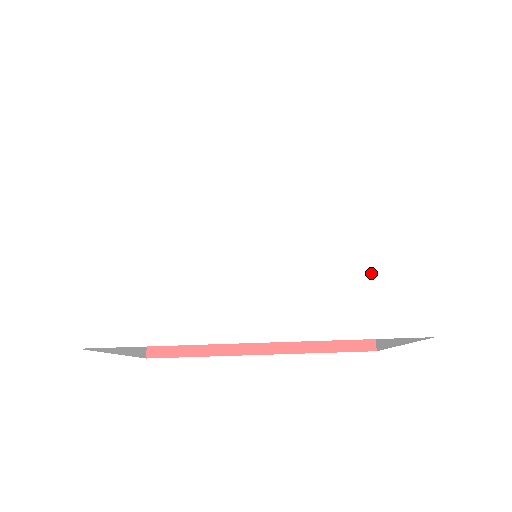
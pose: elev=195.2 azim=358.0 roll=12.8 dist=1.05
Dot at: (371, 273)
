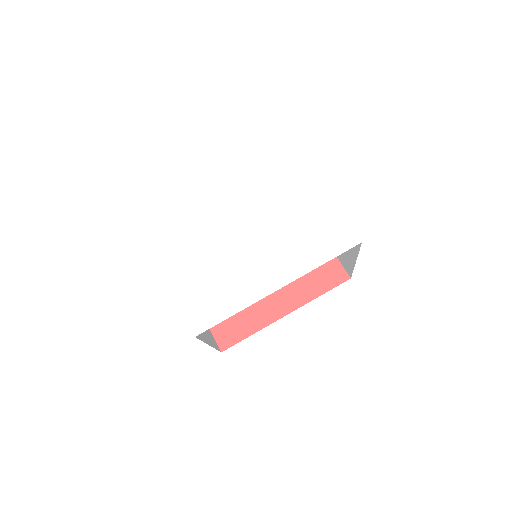
Dot at: (317, 229)
